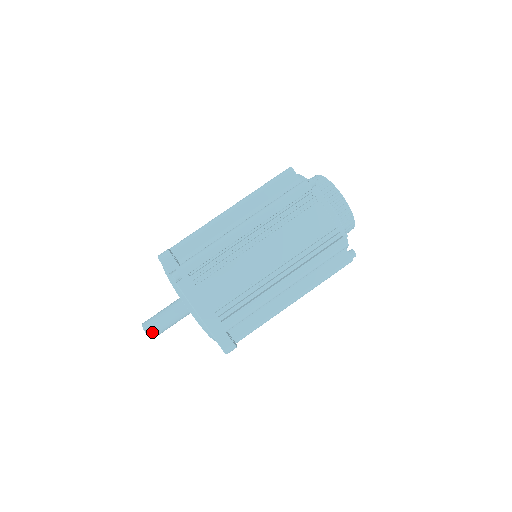
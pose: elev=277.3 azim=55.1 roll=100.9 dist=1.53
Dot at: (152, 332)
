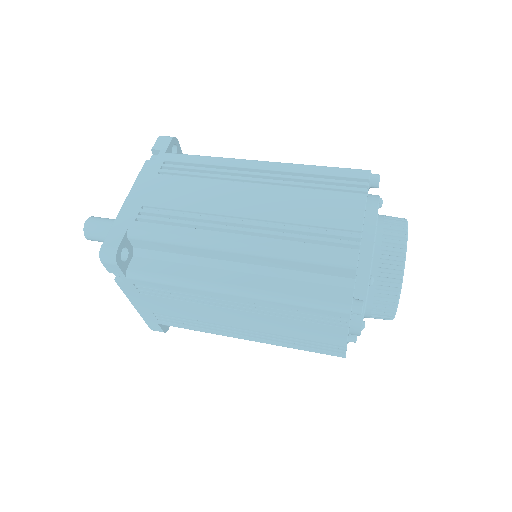
Dot at: (91, 224)
